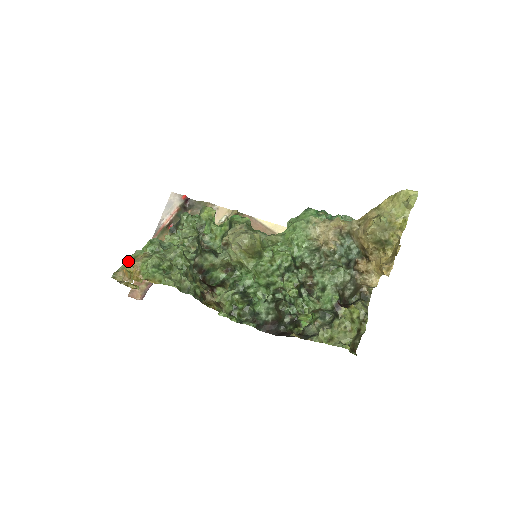
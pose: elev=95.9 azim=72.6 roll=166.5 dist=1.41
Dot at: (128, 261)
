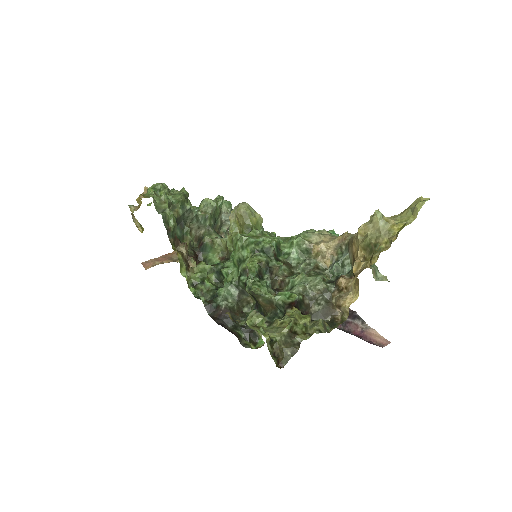
Dot at: occluded
